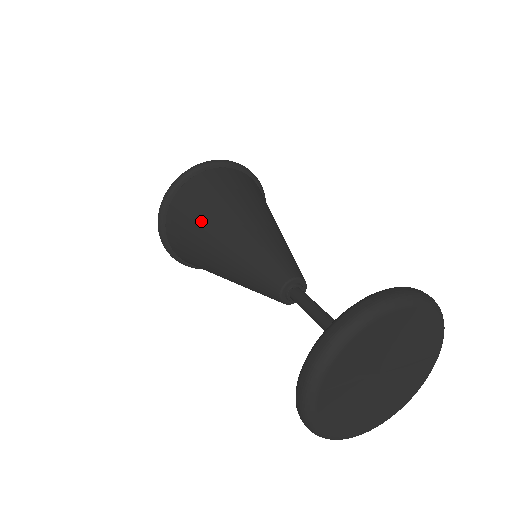
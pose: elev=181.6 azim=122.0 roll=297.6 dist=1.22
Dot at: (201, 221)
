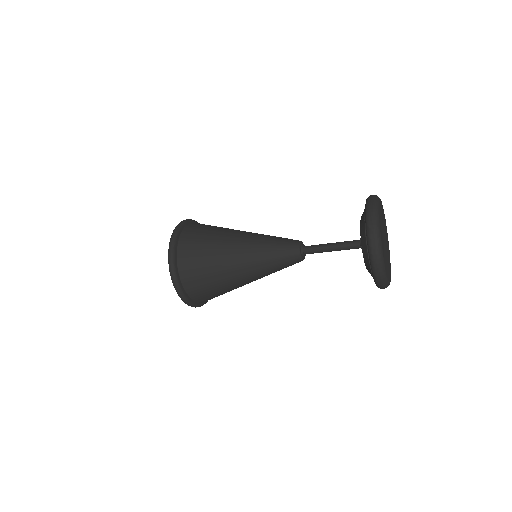
Dot at: (215, 239)
